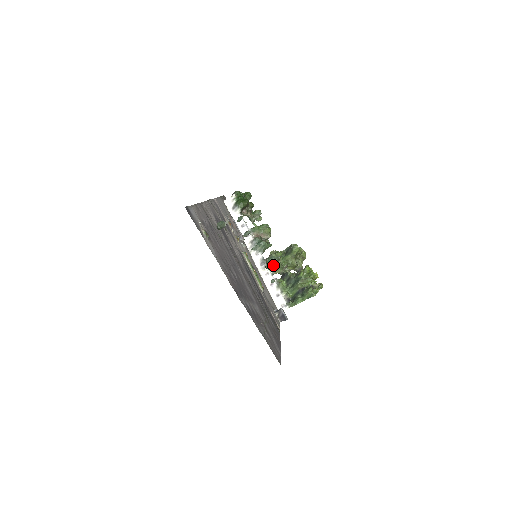
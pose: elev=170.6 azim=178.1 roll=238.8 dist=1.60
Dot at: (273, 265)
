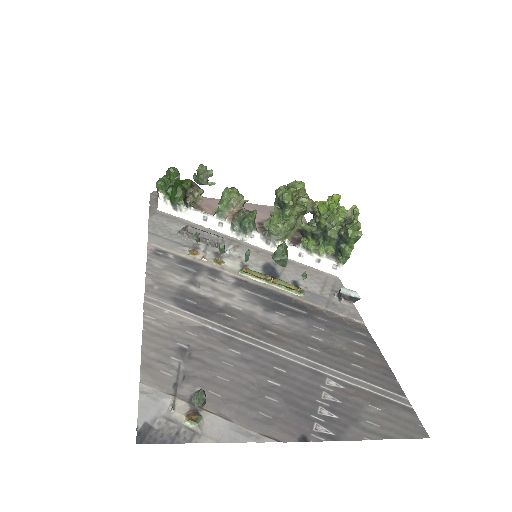
Dot at: (286, 259)
